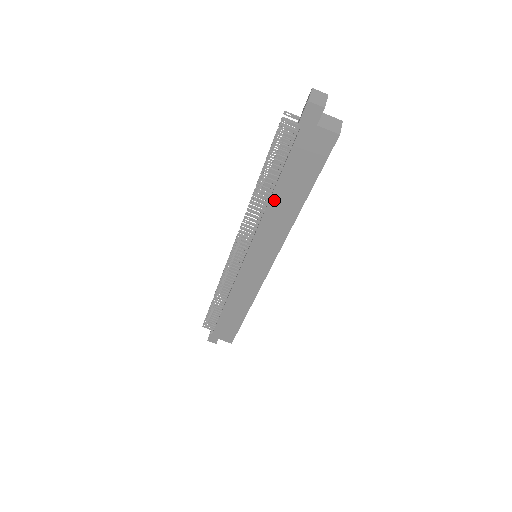
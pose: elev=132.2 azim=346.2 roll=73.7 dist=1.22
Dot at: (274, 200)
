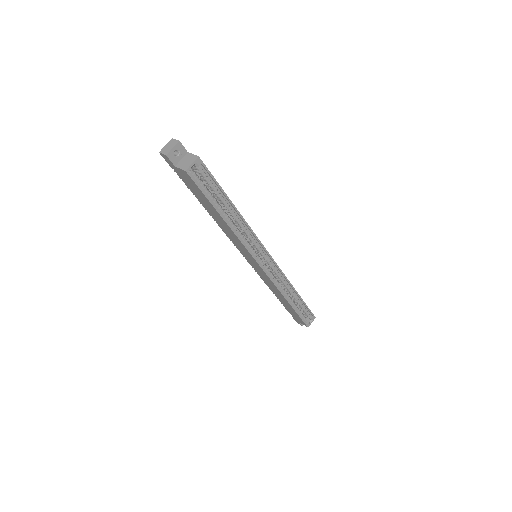
Dot at: (213, 216)
